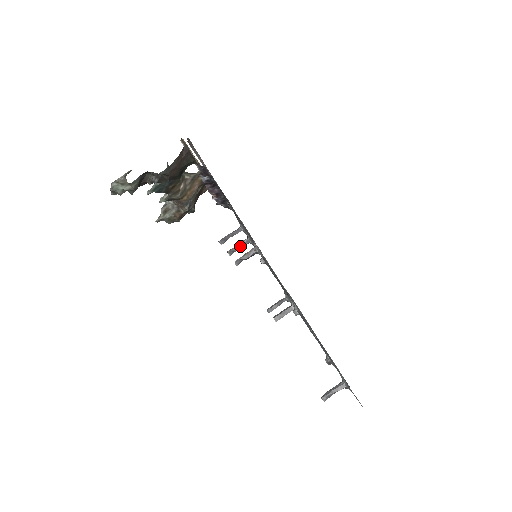
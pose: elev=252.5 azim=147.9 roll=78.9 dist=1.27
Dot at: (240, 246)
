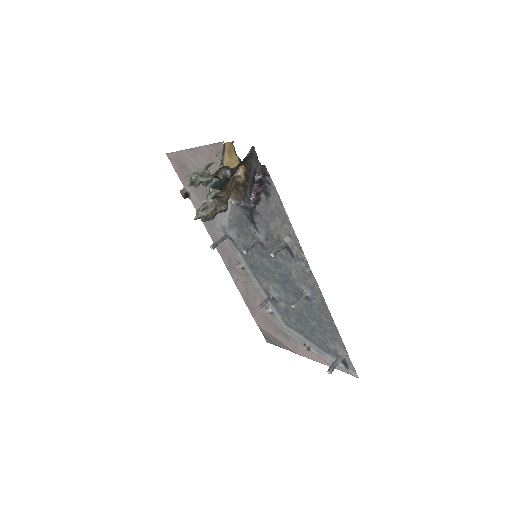
Dot at: (254, 245)
